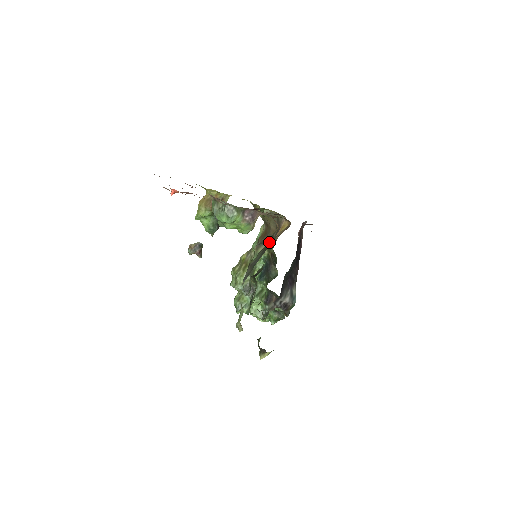
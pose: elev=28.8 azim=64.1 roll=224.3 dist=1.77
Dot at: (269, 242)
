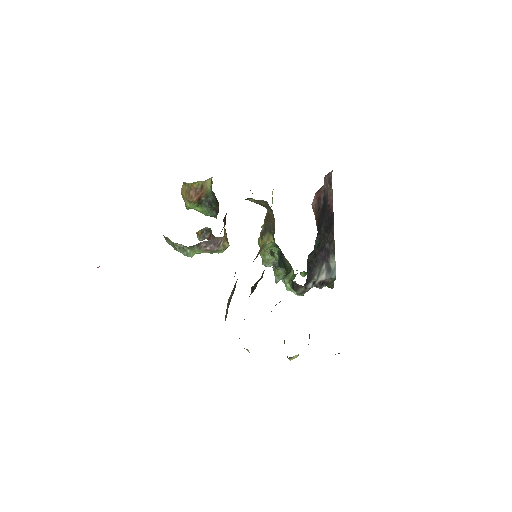
Dot at: (236, 281)
